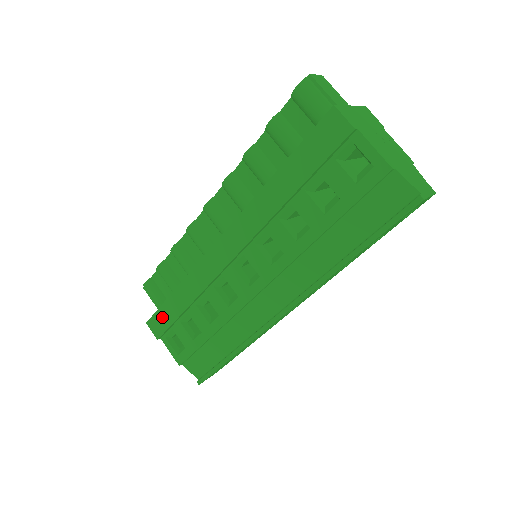
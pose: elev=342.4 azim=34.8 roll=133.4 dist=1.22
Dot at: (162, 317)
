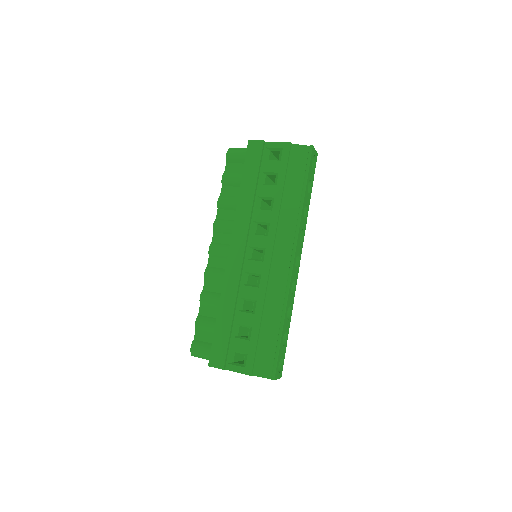
Dot at: (218, 345)
